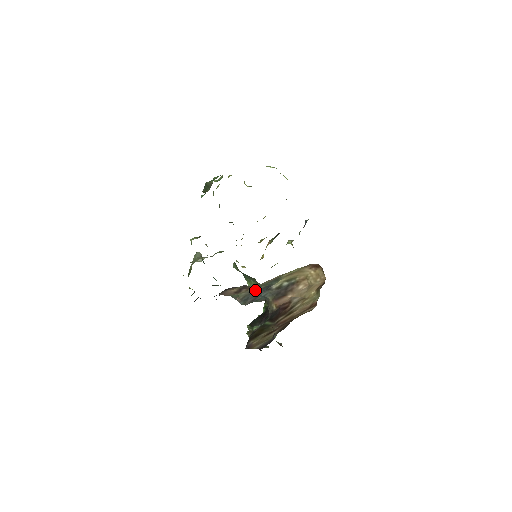
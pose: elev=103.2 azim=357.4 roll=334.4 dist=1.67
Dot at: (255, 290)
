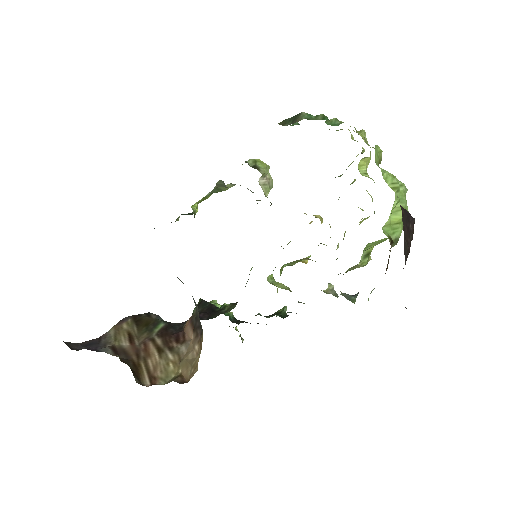
Dot at: occluded
